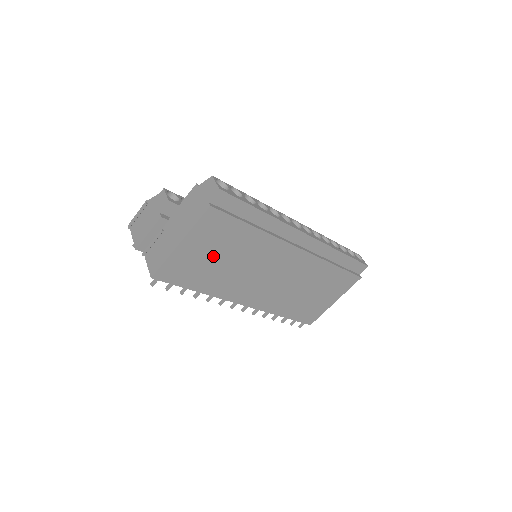
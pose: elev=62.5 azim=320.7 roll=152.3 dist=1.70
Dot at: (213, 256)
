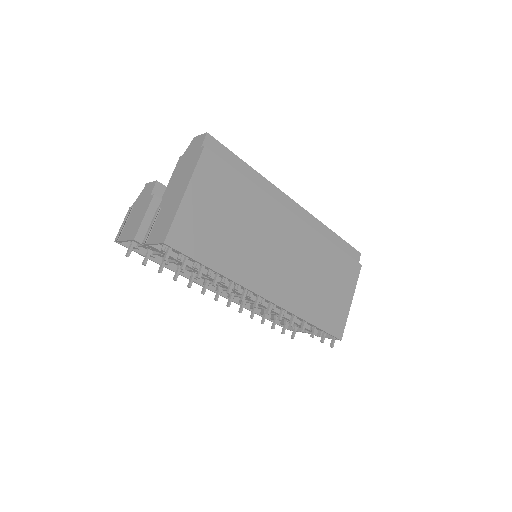
Dot at: (220, 216)
